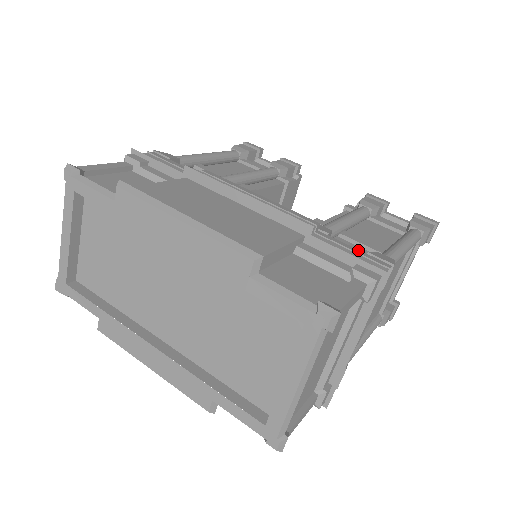
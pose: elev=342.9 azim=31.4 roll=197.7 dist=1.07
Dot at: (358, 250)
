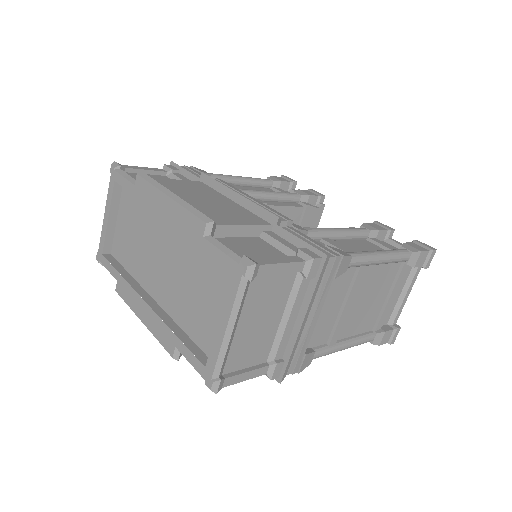
Dot at: (317, 242)
